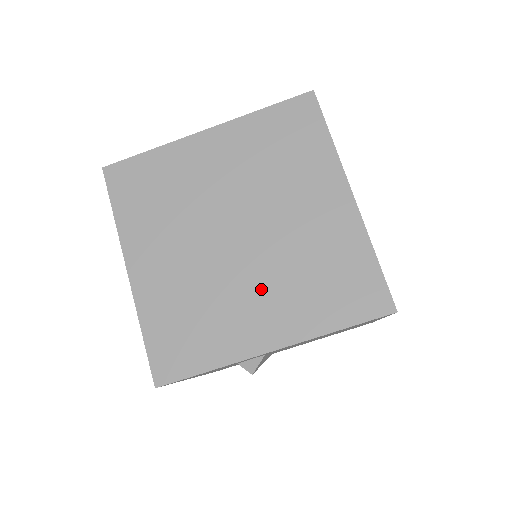
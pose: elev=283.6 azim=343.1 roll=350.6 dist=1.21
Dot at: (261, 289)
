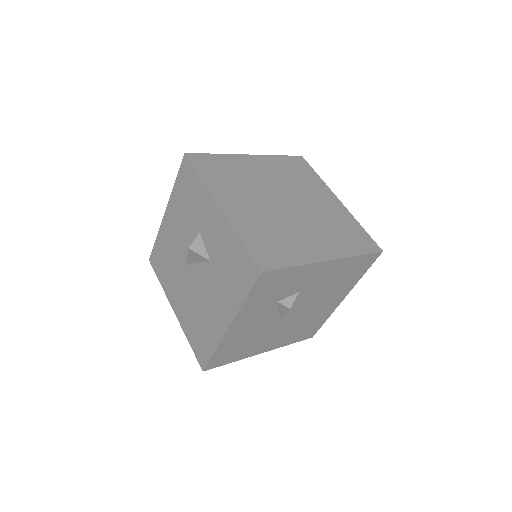
Dot at: (310, 230)
